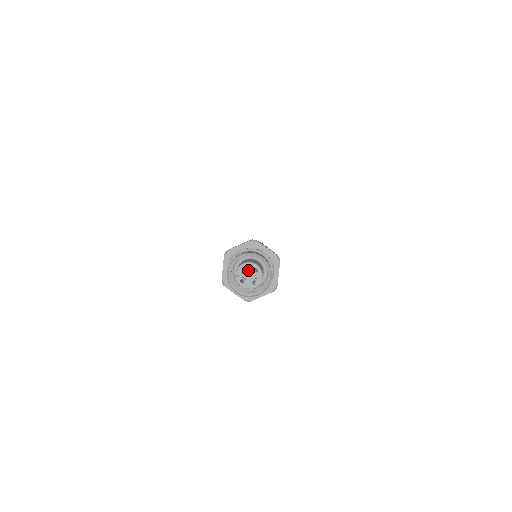
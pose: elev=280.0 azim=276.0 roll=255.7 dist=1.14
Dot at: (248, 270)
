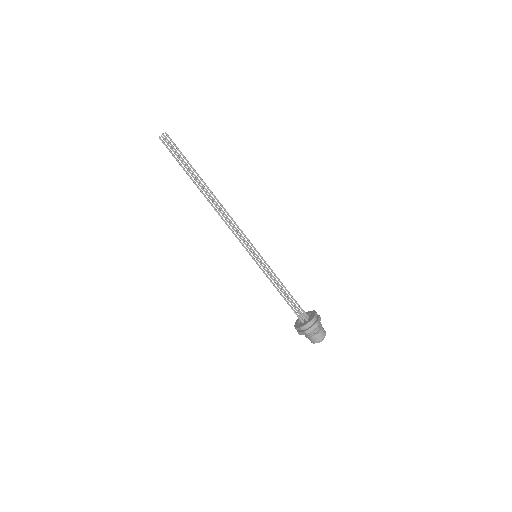
Dot at: occluded
